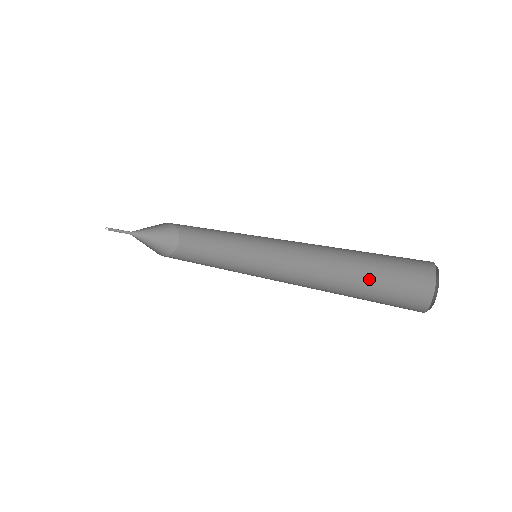
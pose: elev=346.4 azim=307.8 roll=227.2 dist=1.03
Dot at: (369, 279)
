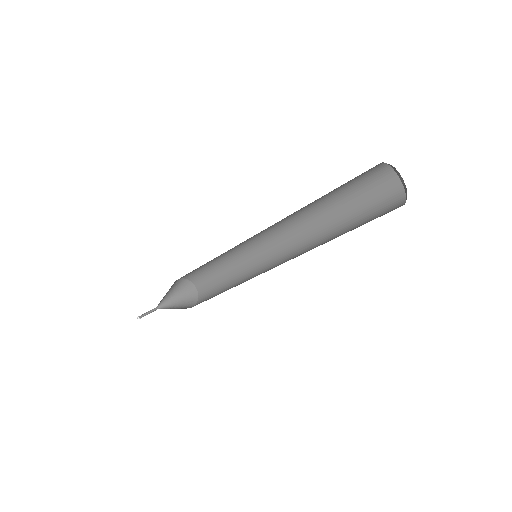
Dot at: (346, 232)
